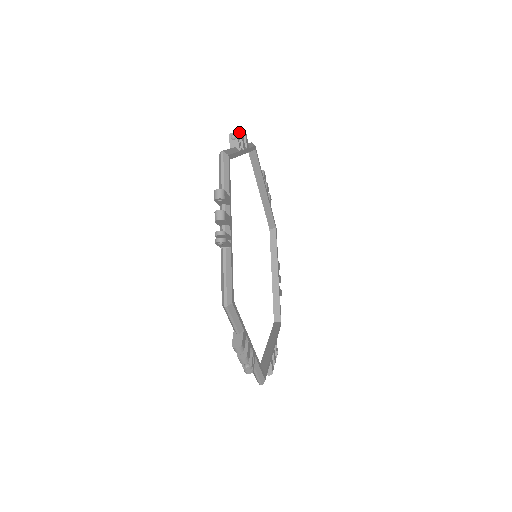
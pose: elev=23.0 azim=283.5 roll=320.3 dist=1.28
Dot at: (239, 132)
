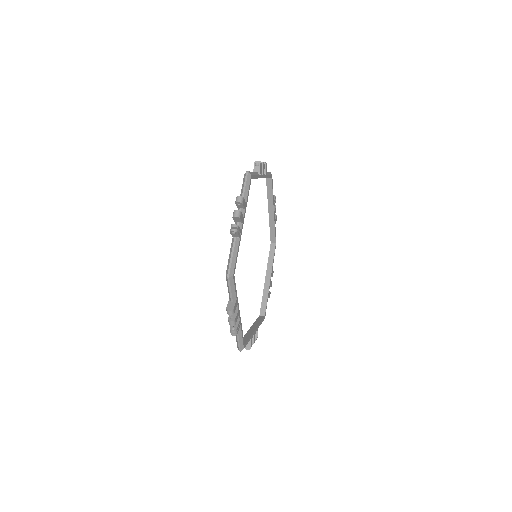
Dot at: (262, 162)
